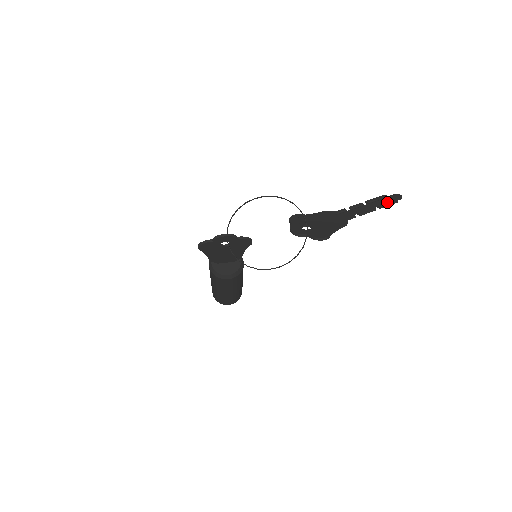
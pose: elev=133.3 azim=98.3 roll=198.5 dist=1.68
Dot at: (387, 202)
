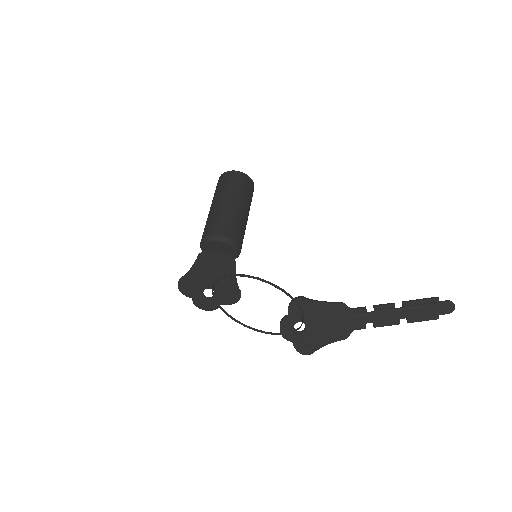
Dot at: (424, 317)
